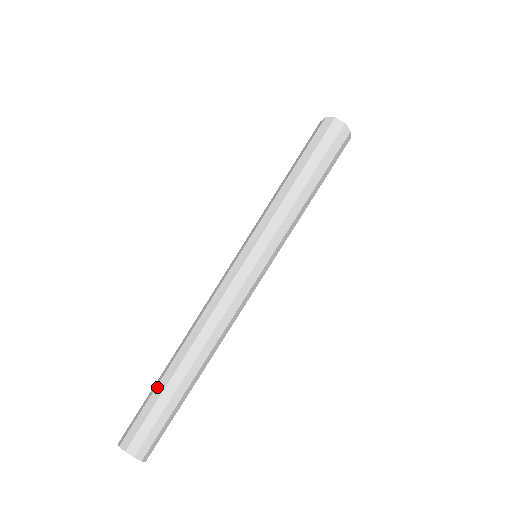
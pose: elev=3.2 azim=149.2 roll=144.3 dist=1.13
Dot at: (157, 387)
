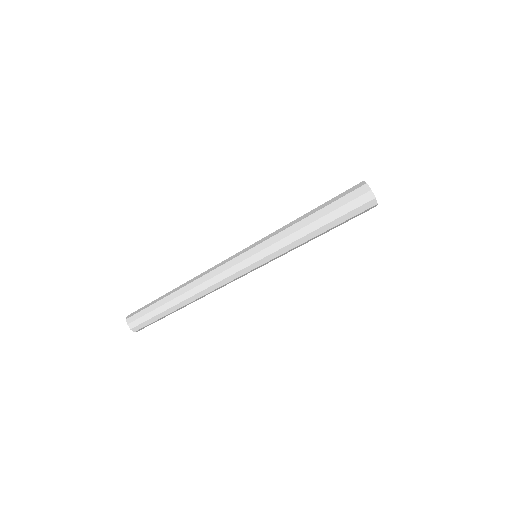
Dot at: (158, 298)
